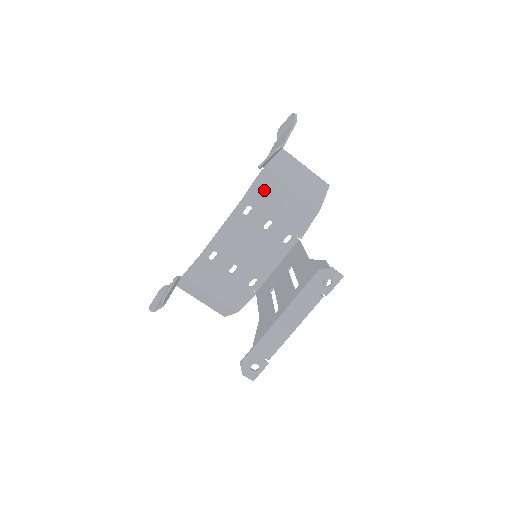
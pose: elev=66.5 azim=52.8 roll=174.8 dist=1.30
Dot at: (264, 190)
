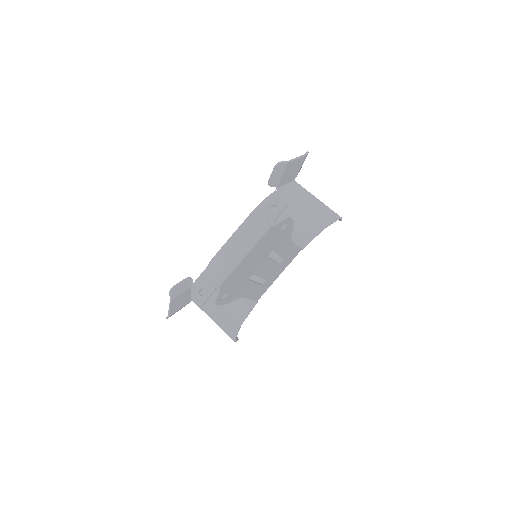
Dot at: (273, 206)
